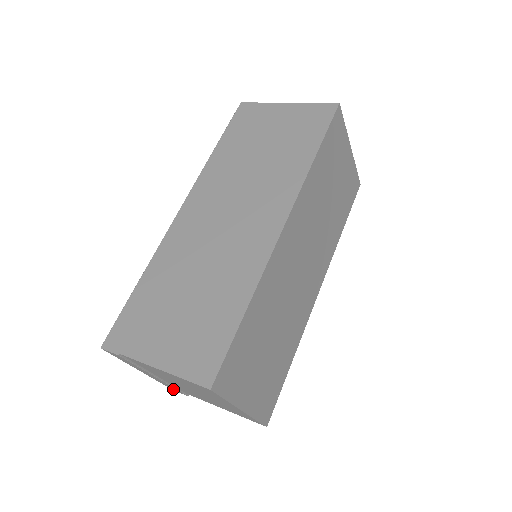
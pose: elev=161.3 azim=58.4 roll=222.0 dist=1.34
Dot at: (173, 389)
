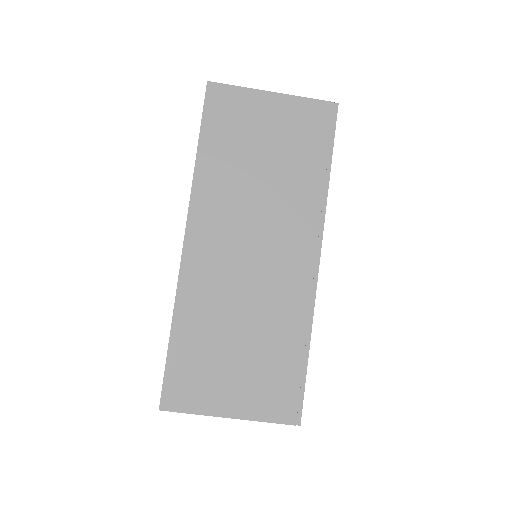
Dot at: occluded
